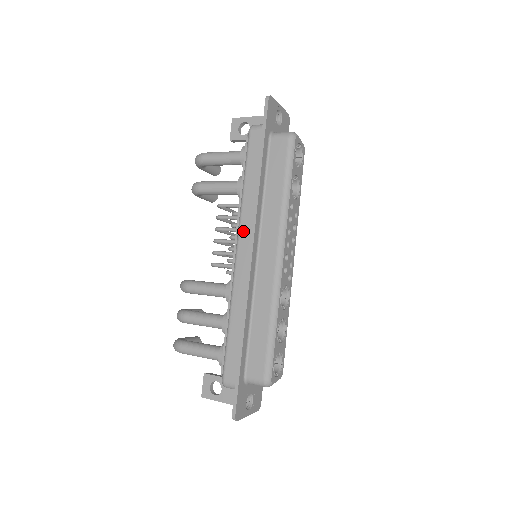
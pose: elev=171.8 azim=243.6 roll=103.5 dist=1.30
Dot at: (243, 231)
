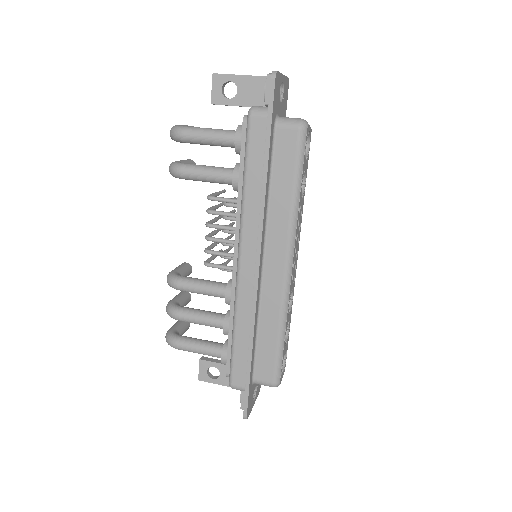
Dot at: (246, 240)
